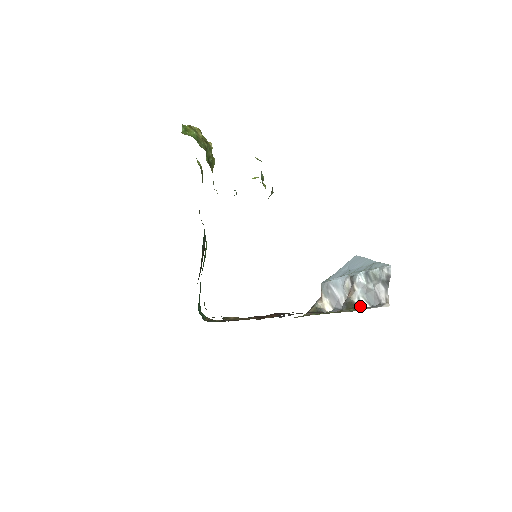
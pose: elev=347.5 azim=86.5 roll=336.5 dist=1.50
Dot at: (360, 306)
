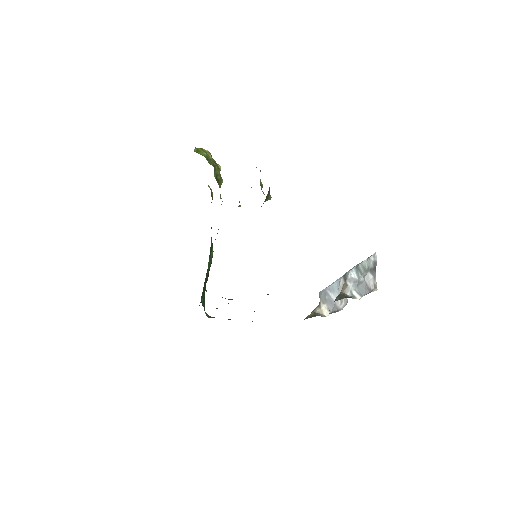
Dot at: (352, 297)
